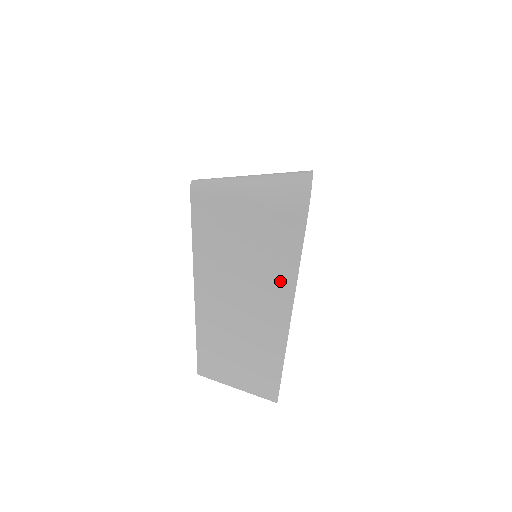
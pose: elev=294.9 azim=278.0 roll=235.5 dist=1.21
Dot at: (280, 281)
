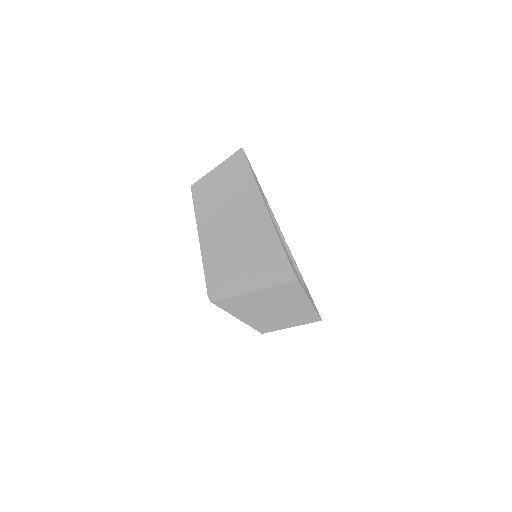
Dot at: (295, 299)
